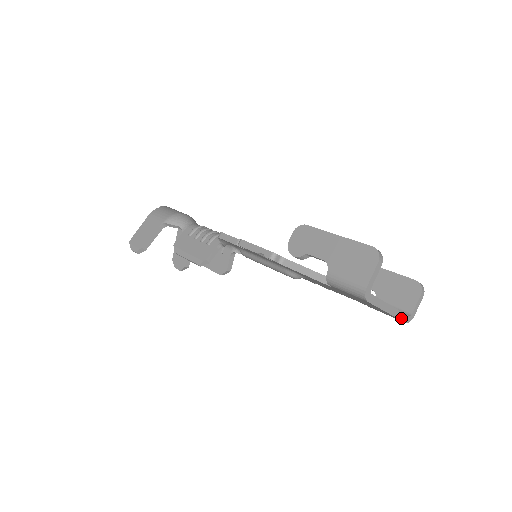
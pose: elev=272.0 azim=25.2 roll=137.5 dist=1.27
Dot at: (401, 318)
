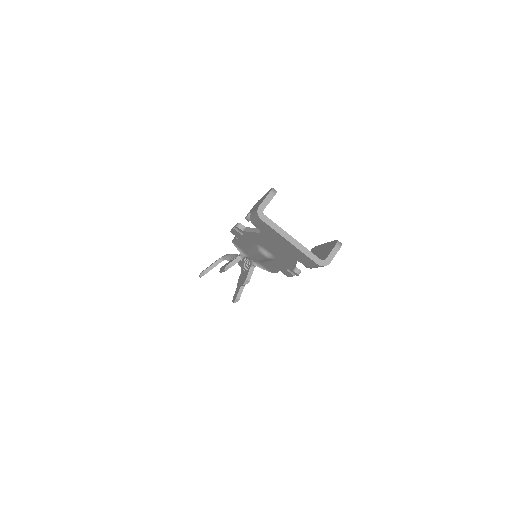
Dot at: (309, 256)
